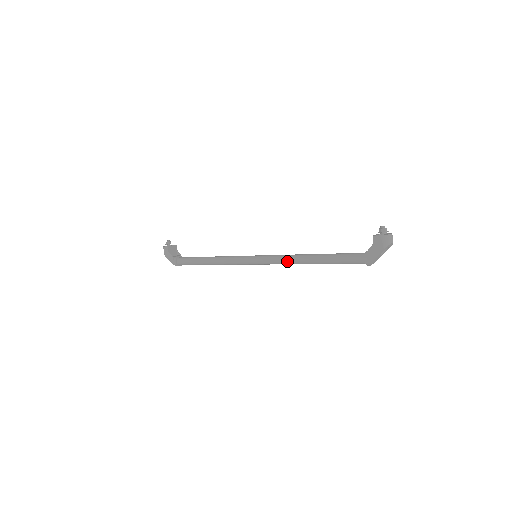
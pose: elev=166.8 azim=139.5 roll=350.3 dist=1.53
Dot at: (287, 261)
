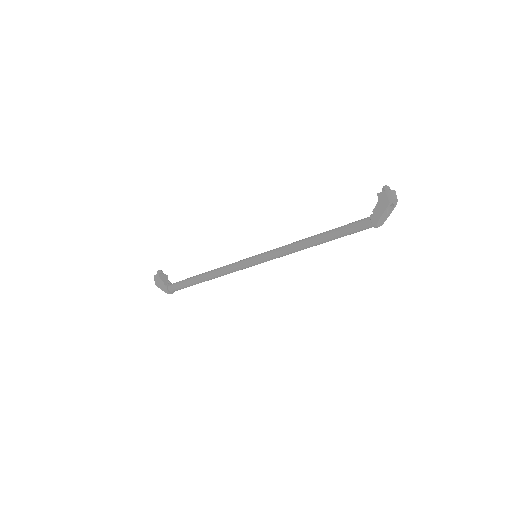
Dot at: (290, 248)
